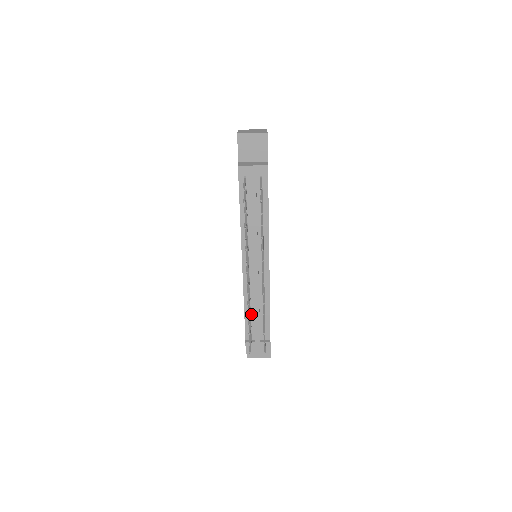
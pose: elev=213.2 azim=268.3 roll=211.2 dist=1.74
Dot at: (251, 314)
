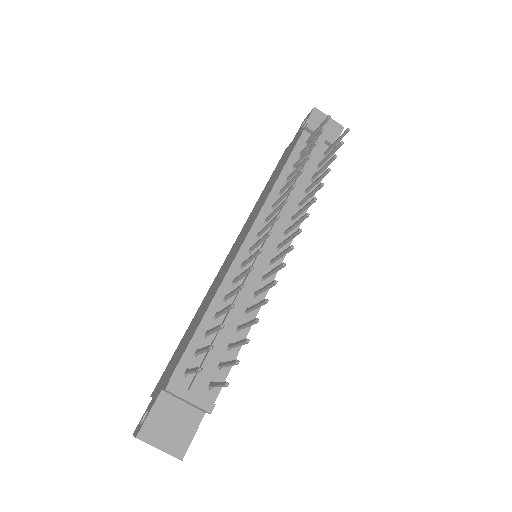
Dot at: occluded
